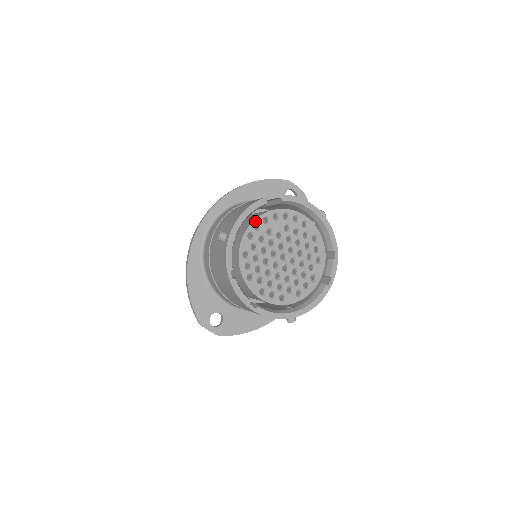
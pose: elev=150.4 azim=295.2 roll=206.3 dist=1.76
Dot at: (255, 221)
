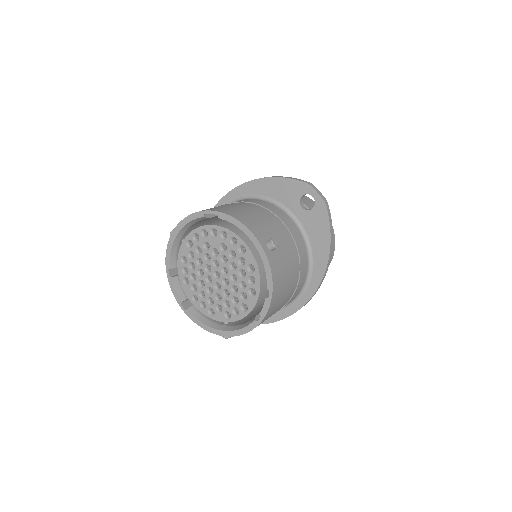
Dot at: (194, 231)
